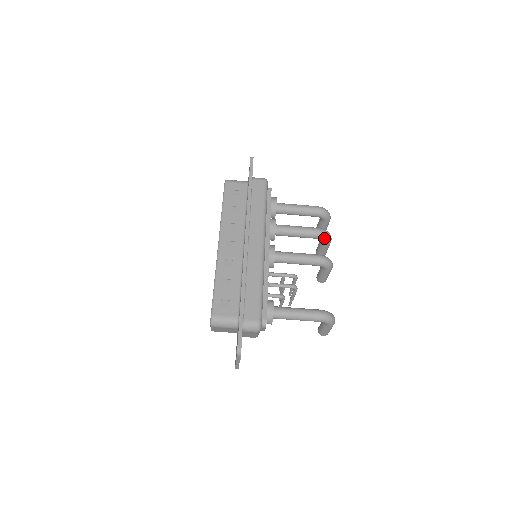
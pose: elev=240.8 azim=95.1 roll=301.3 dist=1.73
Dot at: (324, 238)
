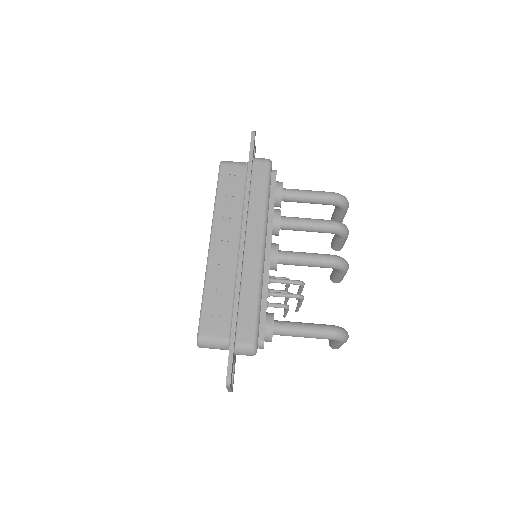
Dot at: (339, 233)
